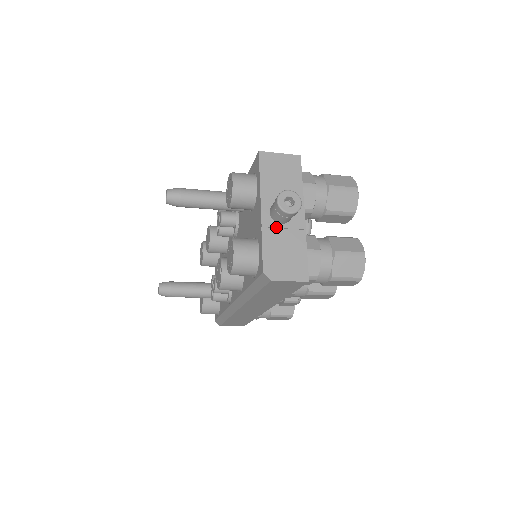
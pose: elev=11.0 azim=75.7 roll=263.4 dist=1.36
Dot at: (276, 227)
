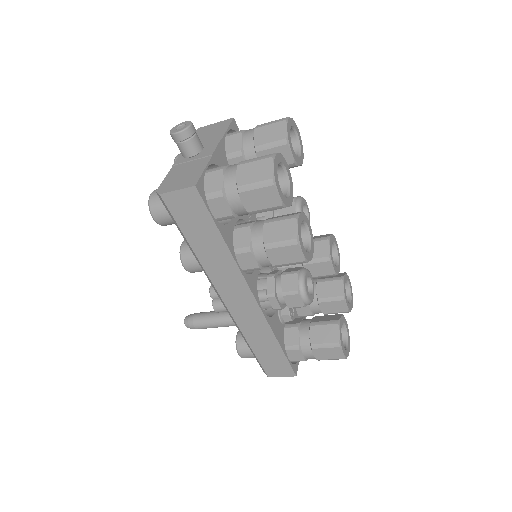
Dot at: (185, 162)
